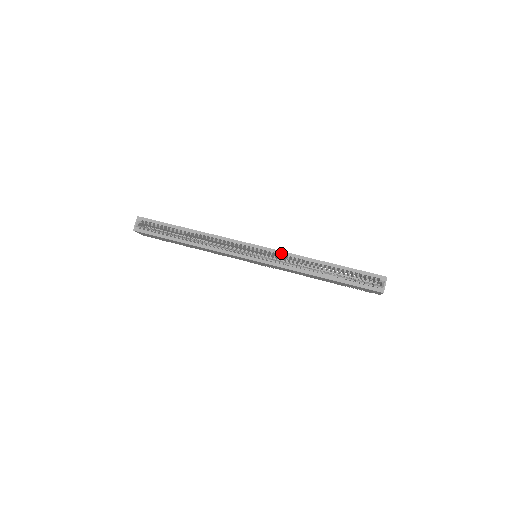
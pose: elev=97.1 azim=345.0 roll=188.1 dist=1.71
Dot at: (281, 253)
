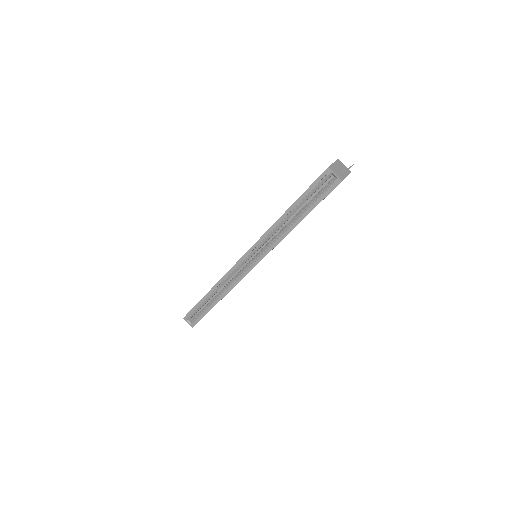
Dot at: (258, 243)
